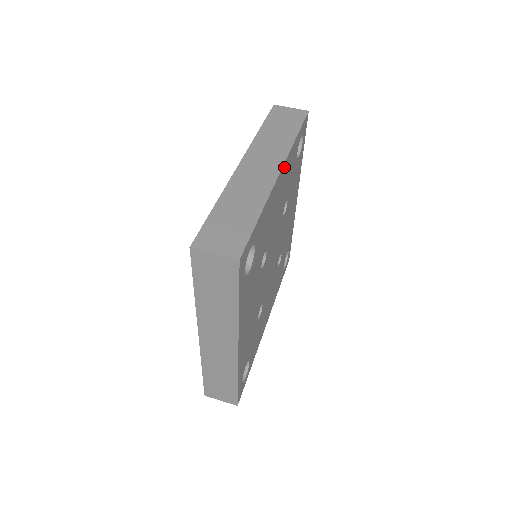
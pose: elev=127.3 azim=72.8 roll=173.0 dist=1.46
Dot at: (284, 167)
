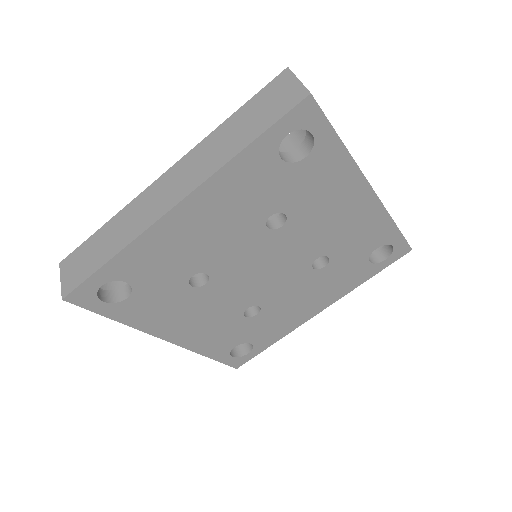
Dot at: (196, 197)
